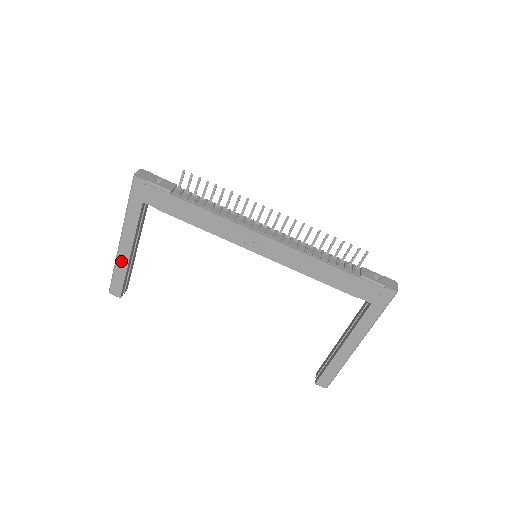
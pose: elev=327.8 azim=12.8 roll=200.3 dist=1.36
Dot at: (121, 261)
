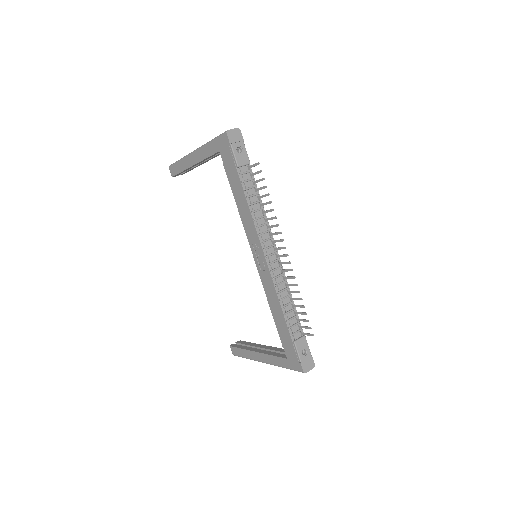
Dot at: (186, 162)
